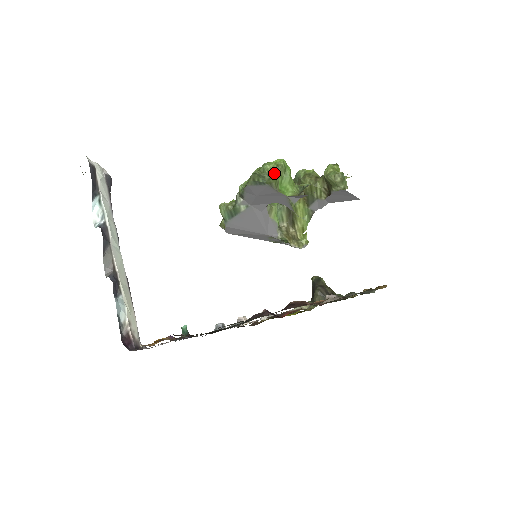
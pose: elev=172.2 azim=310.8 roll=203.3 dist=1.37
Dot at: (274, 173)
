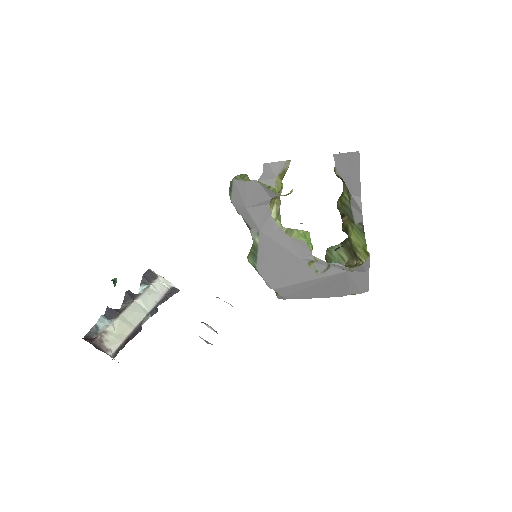
Dot at: occluded
